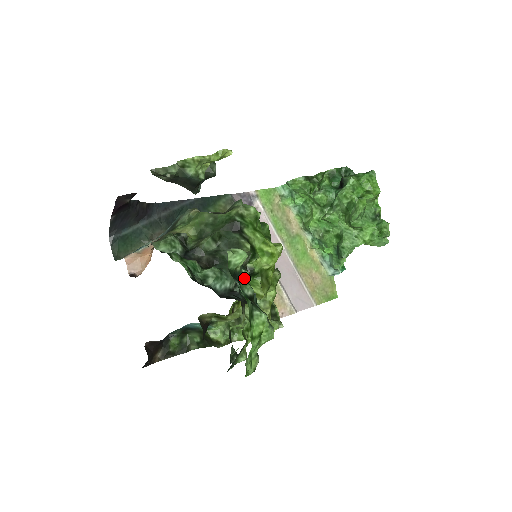
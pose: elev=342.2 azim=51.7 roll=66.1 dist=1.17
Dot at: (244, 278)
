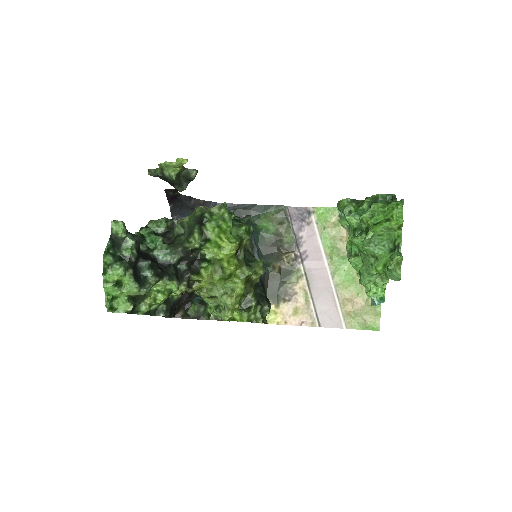
Dot at: (128, 244)
